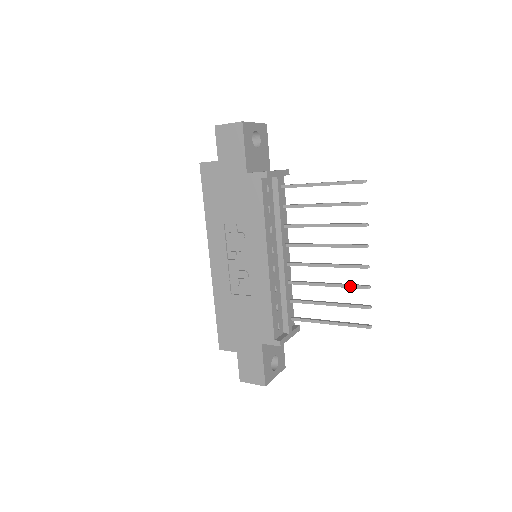
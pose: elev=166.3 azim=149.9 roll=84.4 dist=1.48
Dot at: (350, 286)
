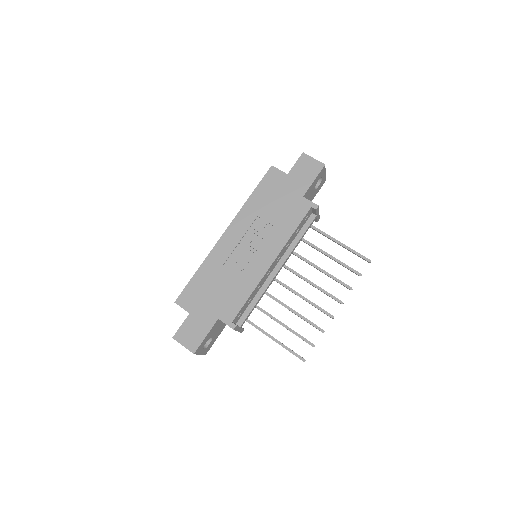
Dot at: (310, 322)
